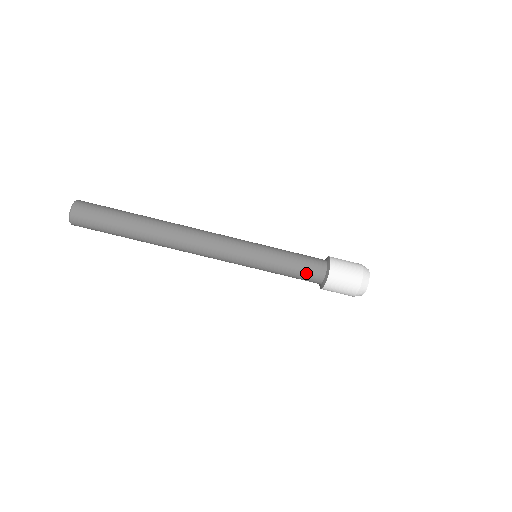
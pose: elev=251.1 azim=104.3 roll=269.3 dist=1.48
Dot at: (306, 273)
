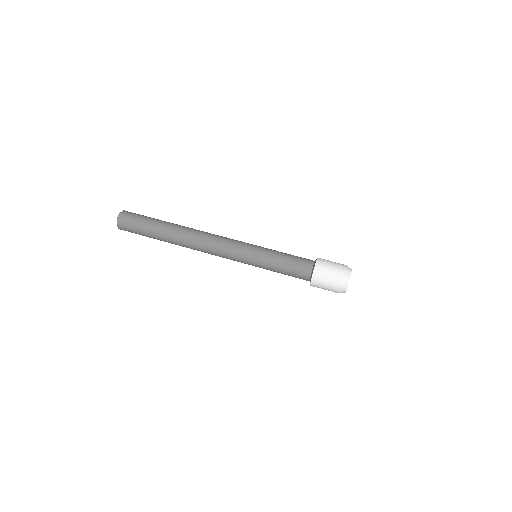
Dot at: (297, 264)
